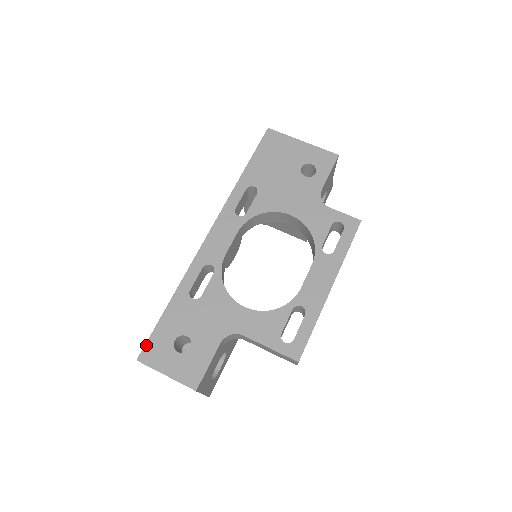
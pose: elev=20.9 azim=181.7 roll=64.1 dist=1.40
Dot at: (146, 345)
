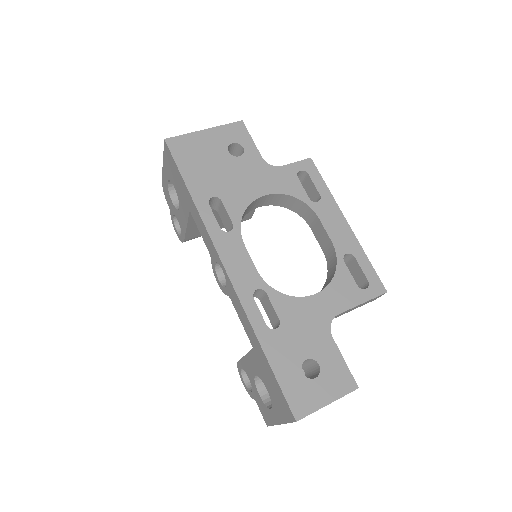
Dot at: (288, 402)
